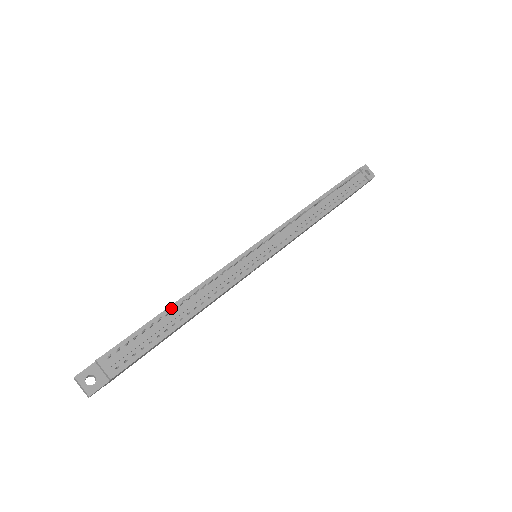
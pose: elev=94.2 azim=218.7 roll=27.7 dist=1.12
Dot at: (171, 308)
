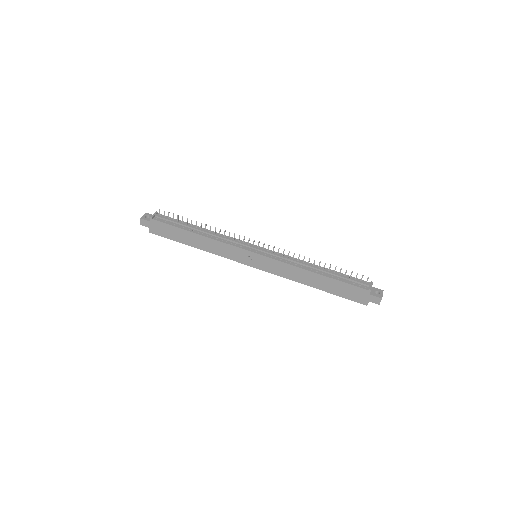
Dot at: (196, 226)
